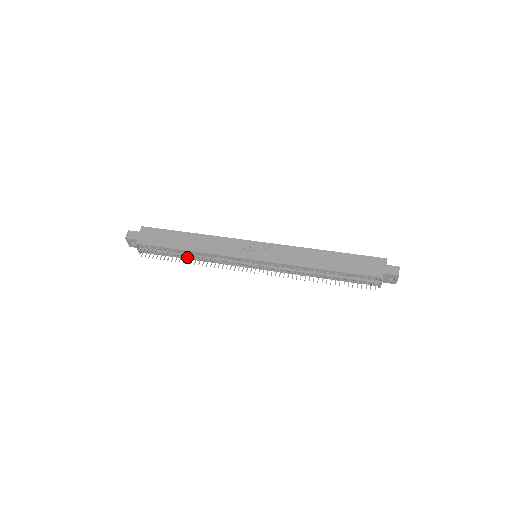
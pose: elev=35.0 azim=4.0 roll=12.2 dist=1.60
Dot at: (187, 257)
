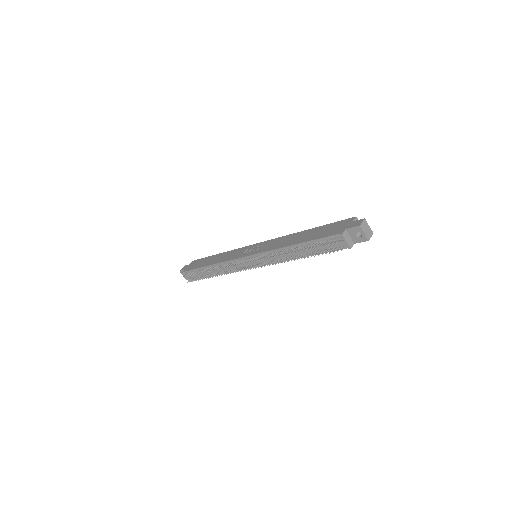
Dot at: (211, 273)
